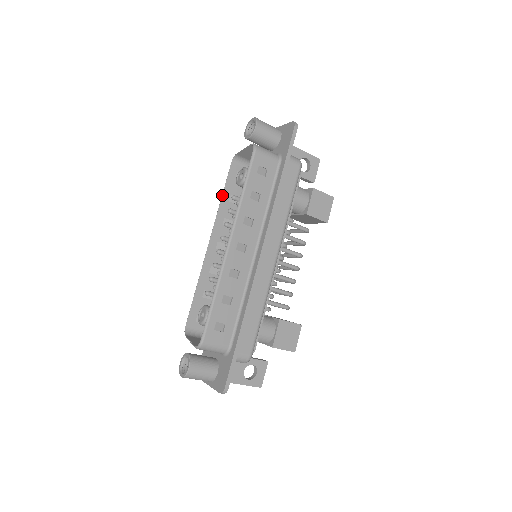
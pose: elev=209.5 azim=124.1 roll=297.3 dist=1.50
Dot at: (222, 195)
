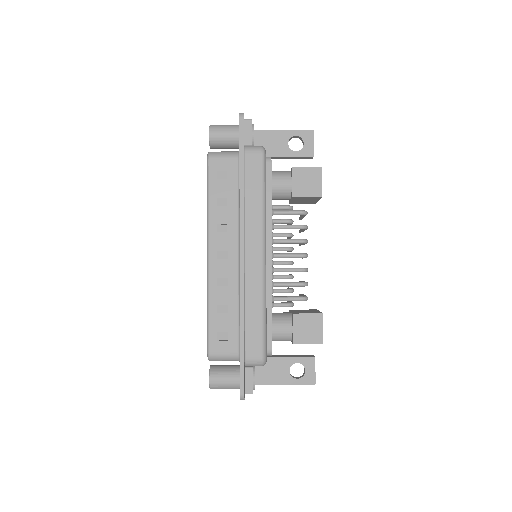
Dot at: occluded
